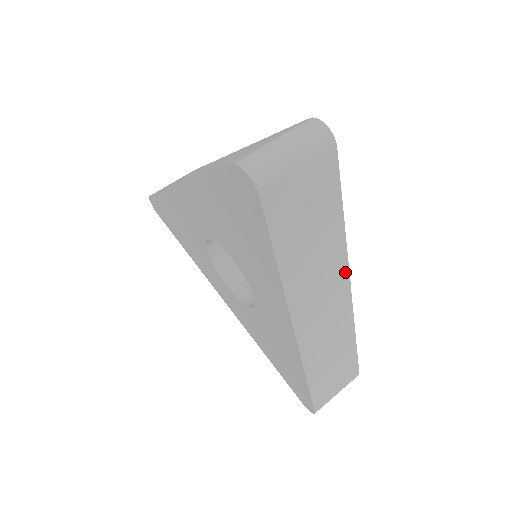
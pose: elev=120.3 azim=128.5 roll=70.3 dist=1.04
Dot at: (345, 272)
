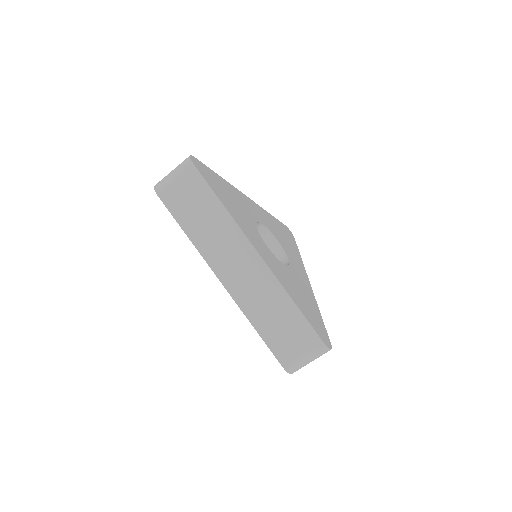
Dot at: occluded
